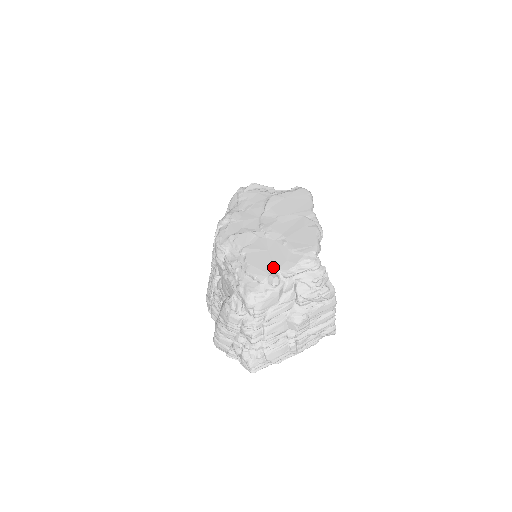
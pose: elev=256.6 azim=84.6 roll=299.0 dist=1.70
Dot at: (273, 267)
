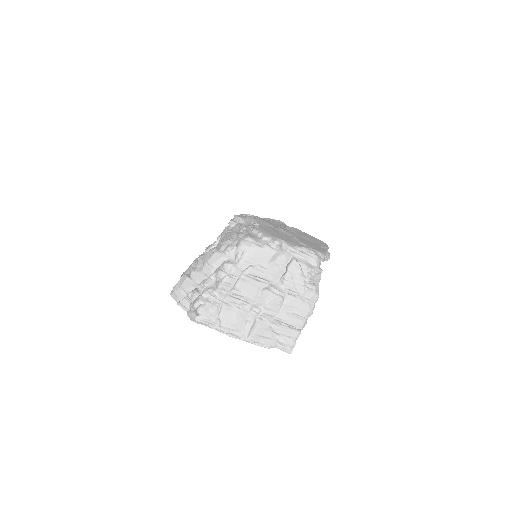
Dot at: (280, 238)
